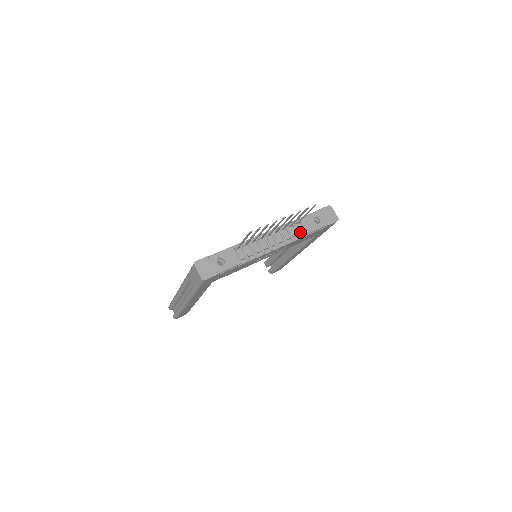
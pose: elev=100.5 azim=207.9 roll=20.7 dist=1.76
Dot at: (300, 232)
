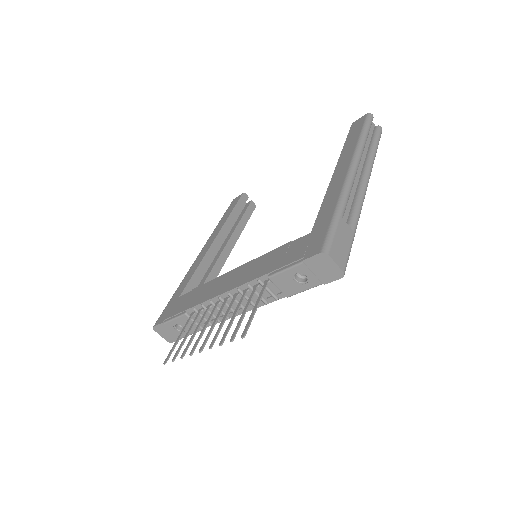
Dot at: (275, 292)
